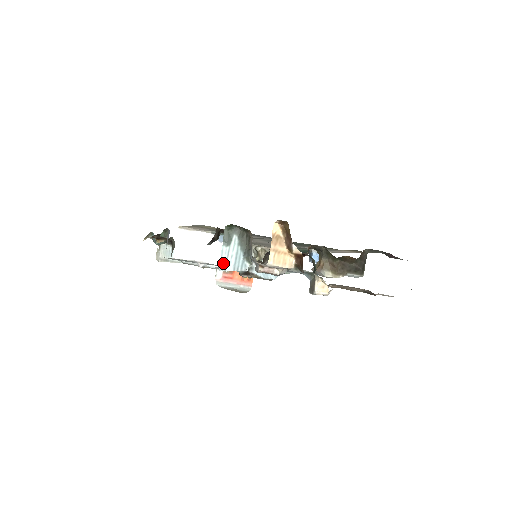
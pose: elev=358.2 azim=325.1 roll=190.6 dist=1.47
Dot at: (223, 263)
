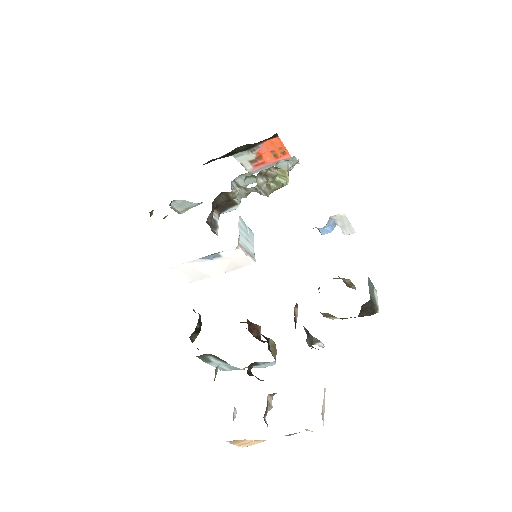
Dot at: (219, 368)
